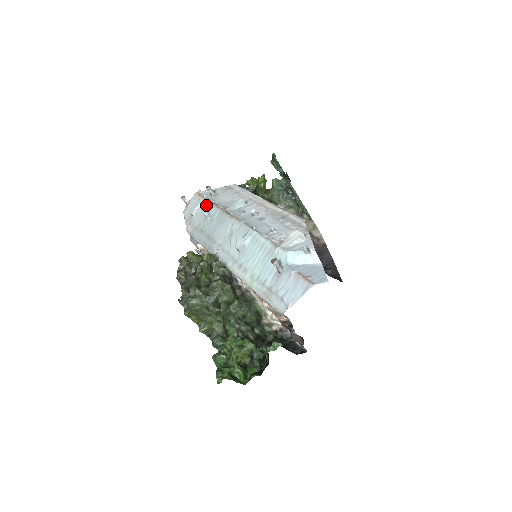
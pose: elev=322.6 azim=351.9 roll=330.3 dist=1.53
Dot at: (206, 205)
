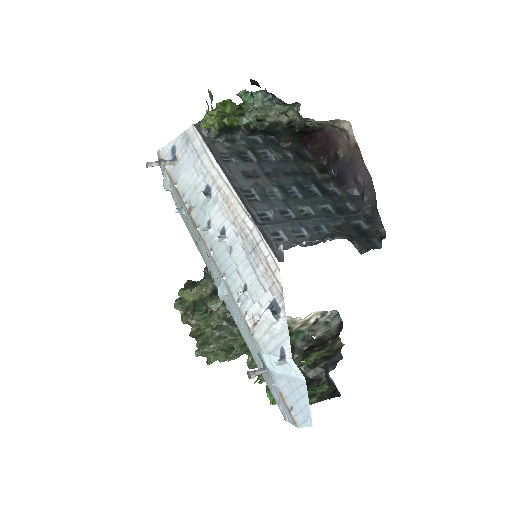
Dot at: (173, 187)
